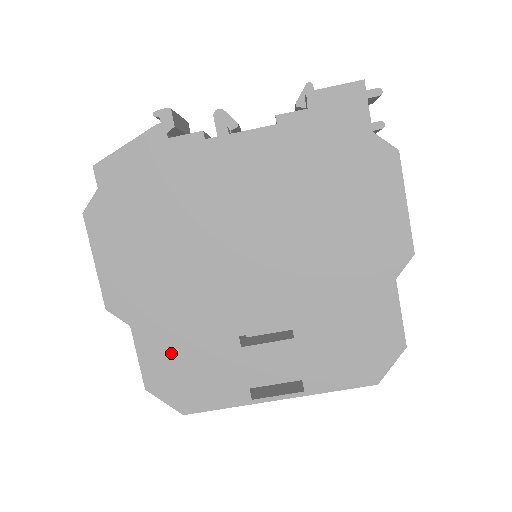
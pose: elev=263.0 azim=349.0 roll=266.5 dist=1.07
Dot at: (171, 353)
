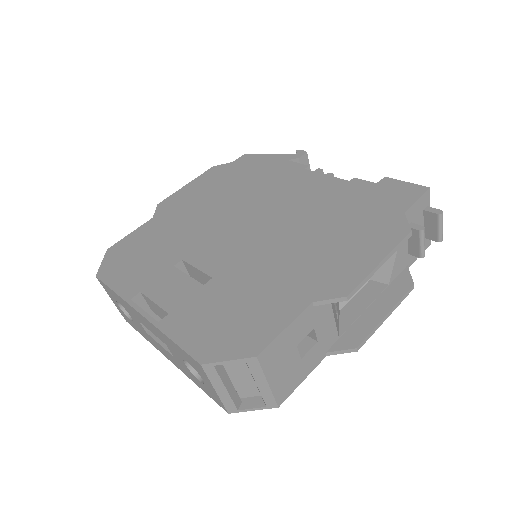
Dot at: (145, 242)
